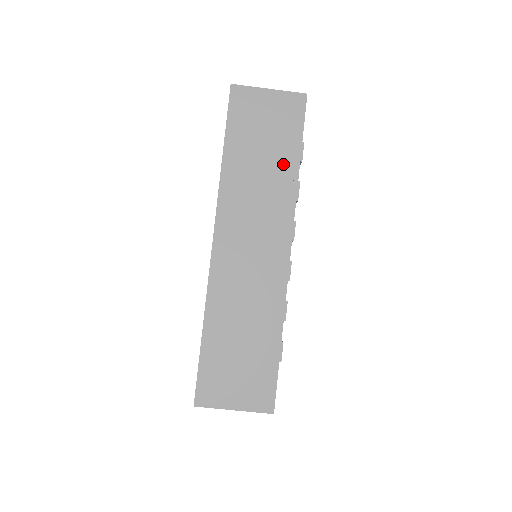
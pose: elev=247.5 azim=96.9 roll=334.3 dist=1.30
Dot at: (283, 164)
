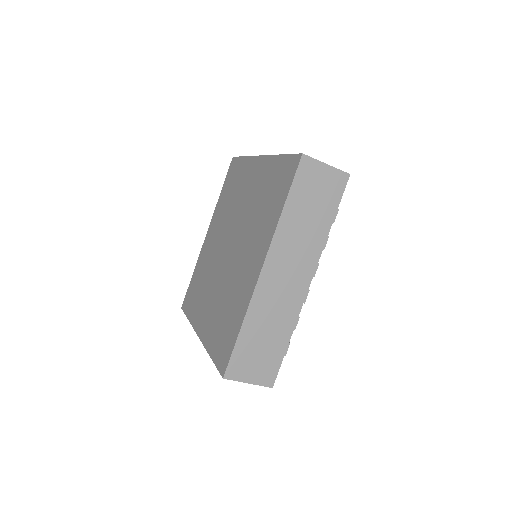
Dot at: (322, 222)
